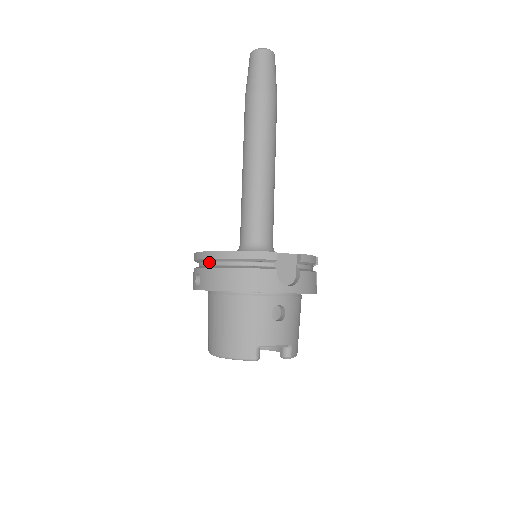
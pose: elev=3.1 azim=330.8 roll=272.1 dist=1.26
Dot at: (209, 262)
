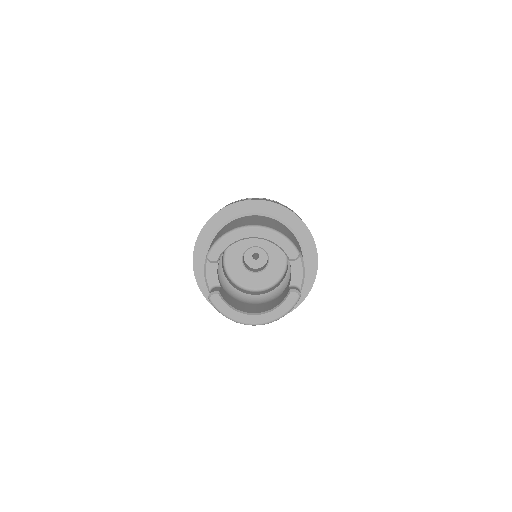
Dot at: occluded
